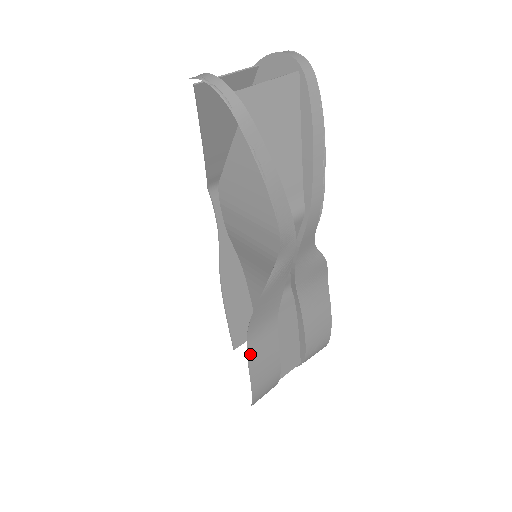
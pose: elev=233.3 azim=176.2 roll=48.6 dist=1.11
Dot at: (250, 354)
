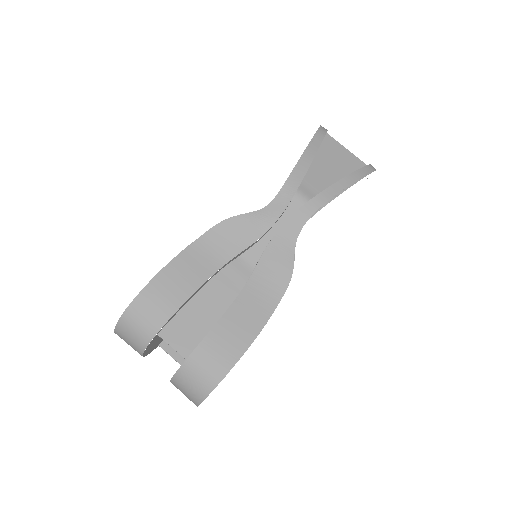
Dot at: (185, 253)
